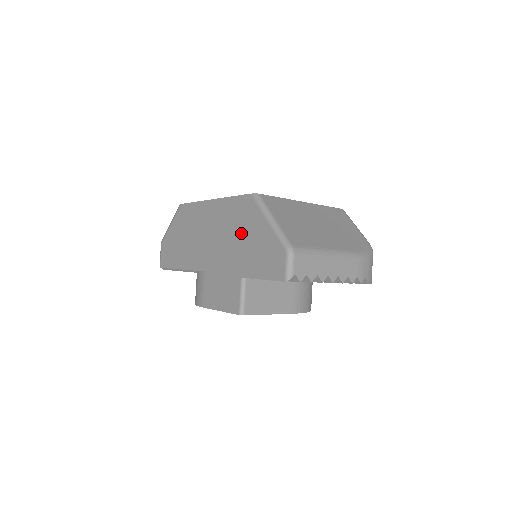
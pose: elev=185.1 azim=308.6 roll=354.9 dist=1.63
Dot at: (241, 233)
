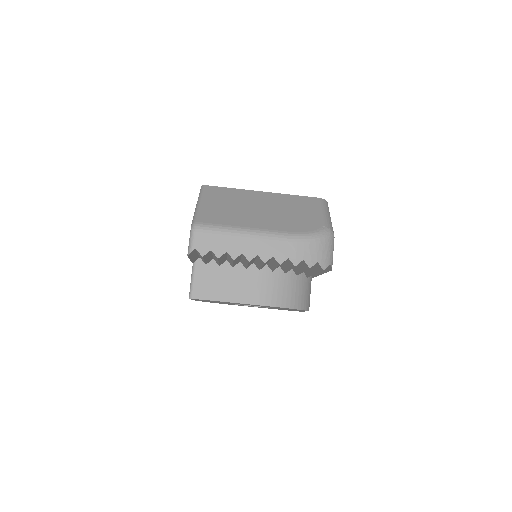
Dot at: occluded
